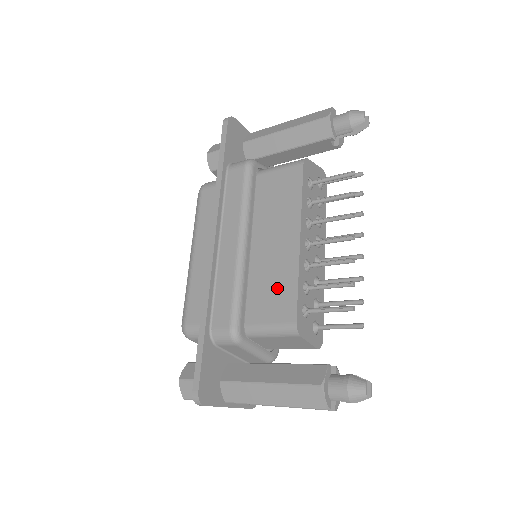
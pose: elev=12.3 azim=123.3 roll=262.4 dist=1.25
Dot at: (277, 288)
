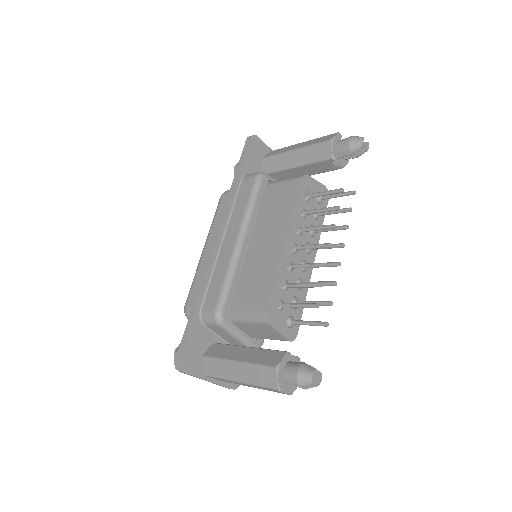
Dot at: (260, 282)
